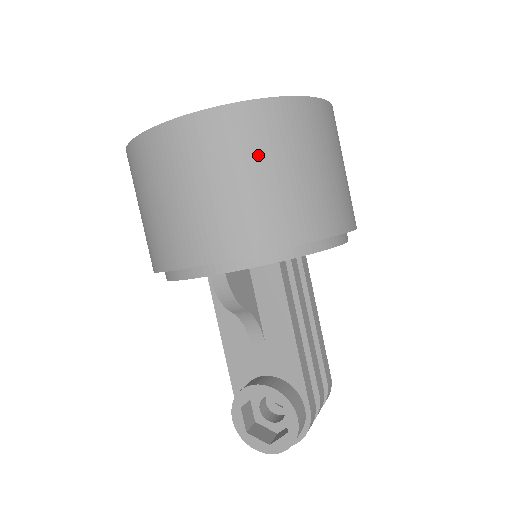
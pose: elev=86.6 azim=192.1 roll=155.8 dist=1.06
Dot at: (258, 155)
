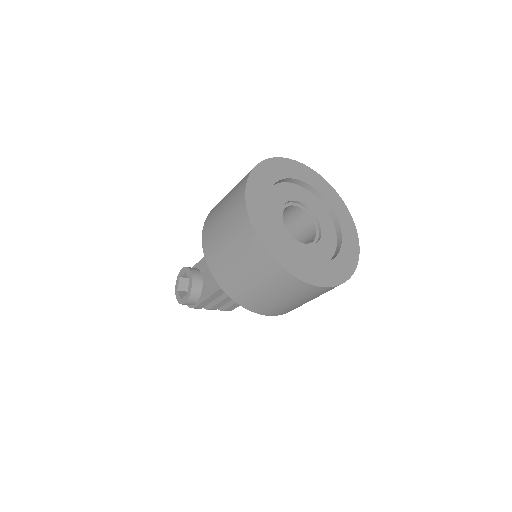
Dot at: (245, 261)
